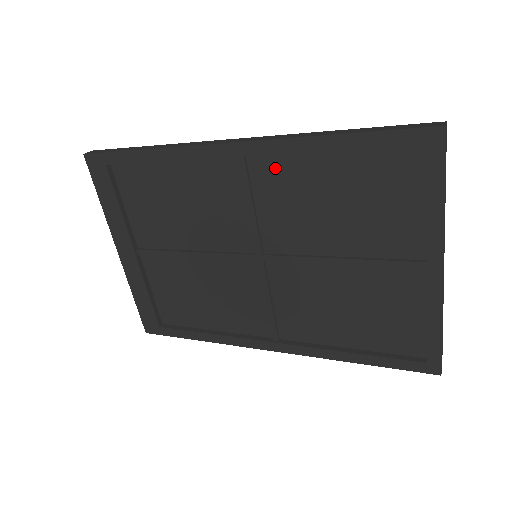
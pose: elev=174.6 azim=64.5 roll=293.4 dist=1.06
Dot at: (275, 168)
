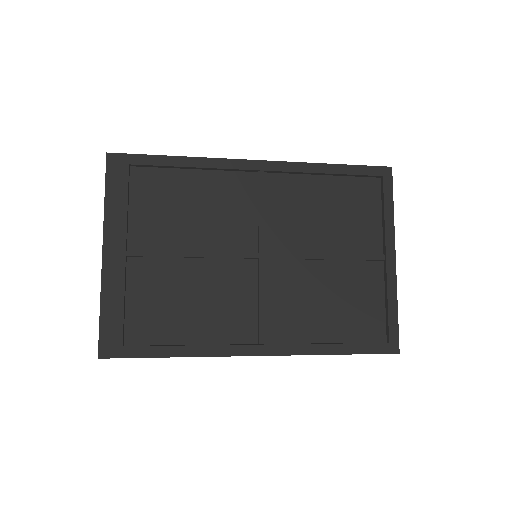
Dot at: (284, 184)
